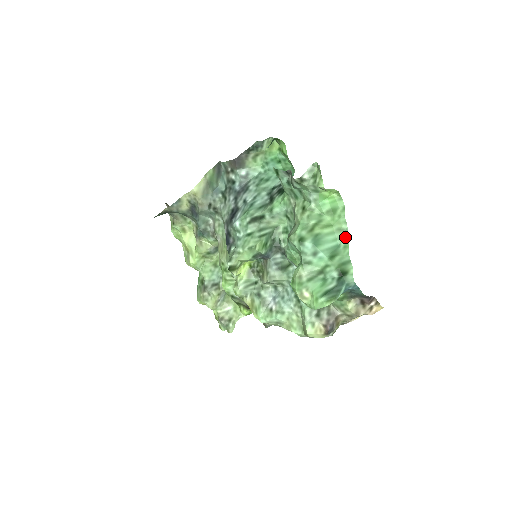
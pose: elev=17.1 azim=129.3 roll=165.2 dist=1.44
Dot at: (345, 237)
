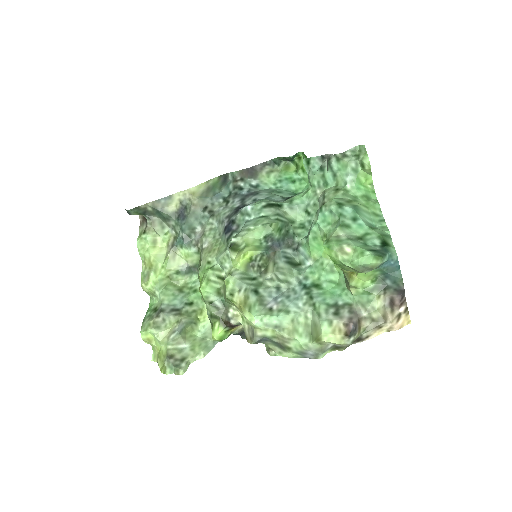
Dot at: (381, 220)
